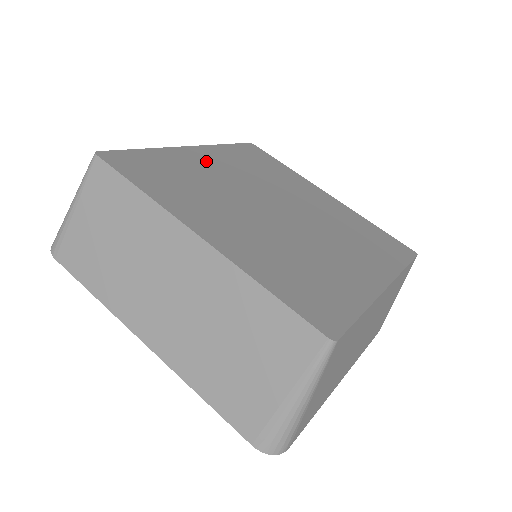
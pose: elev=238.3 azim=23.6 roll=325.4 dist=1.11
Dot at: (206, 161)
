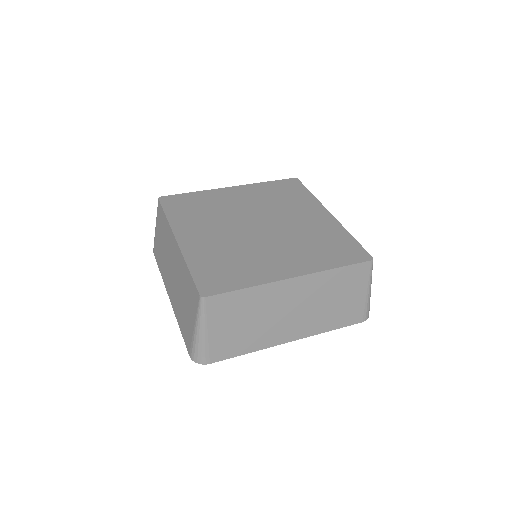
Dot at: (198, 239)
